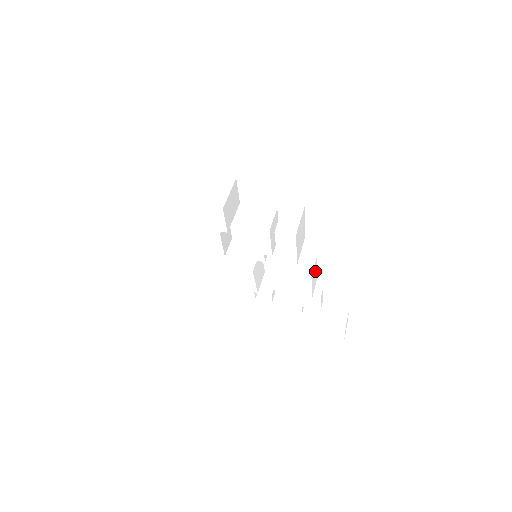
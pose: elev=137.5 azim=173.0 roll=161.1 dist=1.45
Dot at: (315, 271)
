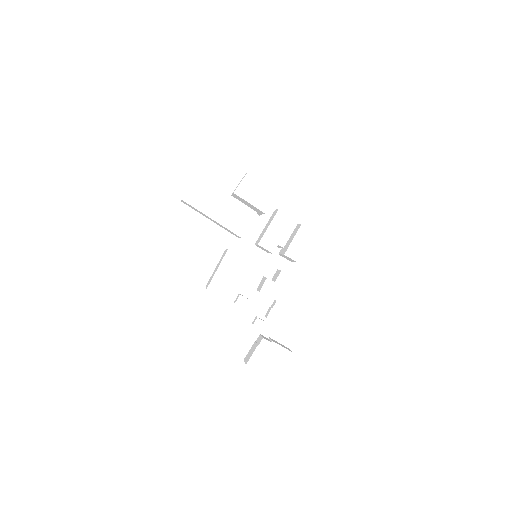
Dot at: occluded
